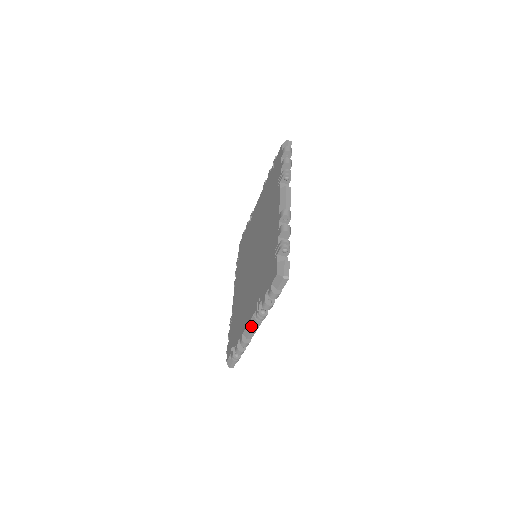
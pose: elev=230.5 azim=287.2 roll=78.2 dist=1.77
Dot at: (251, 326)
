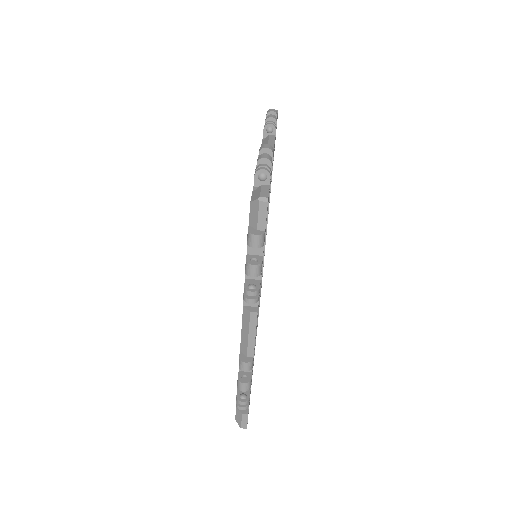
Dot at: (245, 328)
